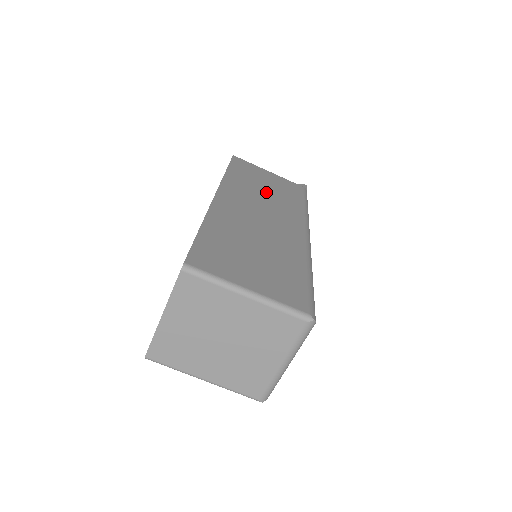
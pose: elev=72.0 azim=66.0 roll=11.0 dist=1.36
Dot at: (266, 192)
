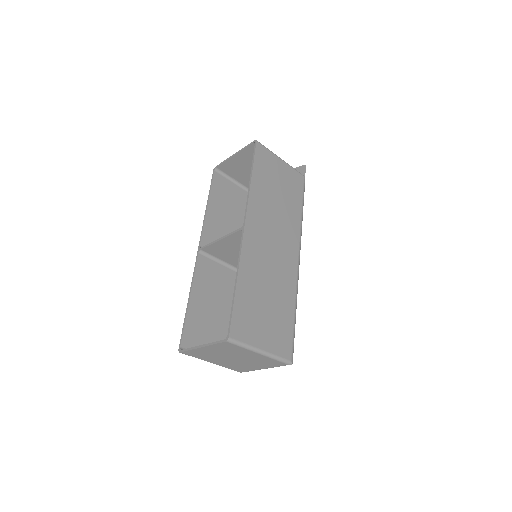
Dot at: (278, 203)
